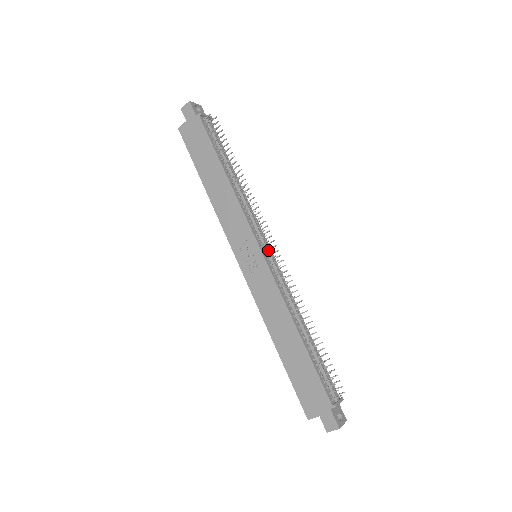
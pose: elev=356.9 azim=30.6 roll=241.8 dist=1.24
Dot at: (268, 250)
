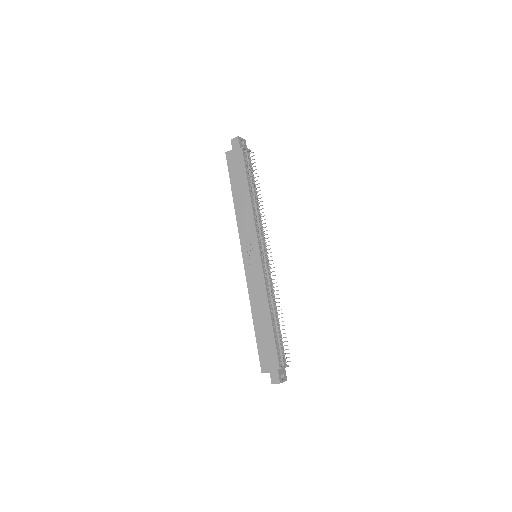
Dot at: (265, 254)
